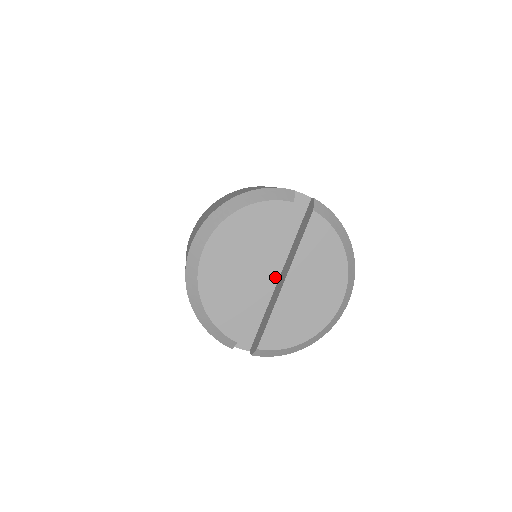
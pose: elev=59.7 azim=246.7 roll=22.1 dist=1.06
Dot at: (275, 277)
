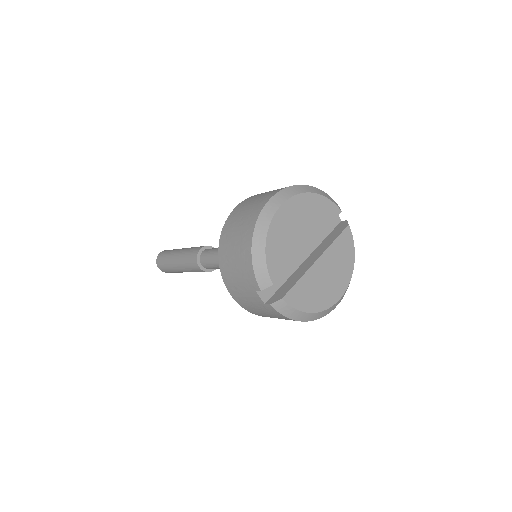
Dot at: (303, 258)
